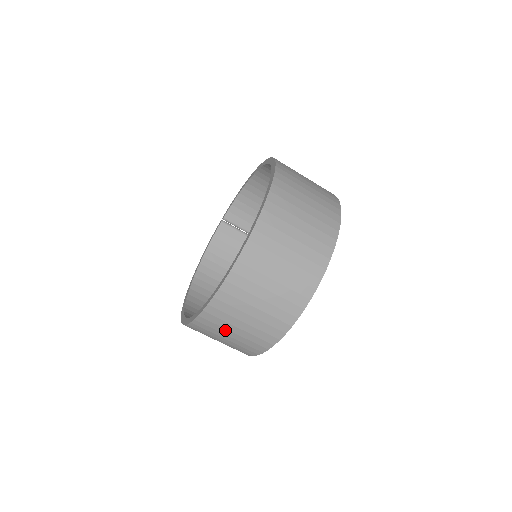
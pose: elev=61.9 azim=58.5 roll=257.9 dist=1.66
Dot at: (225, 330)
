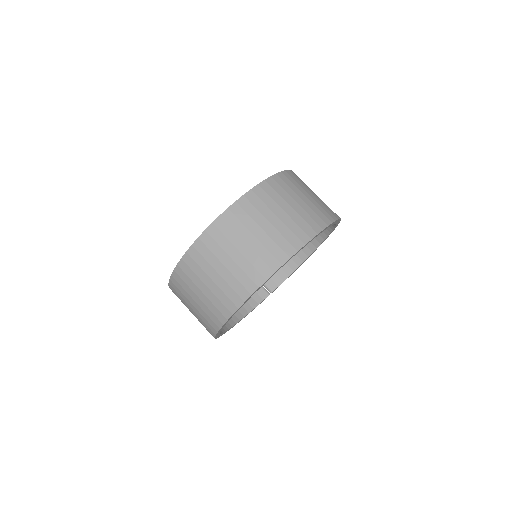
Dot at: (210, 268)
